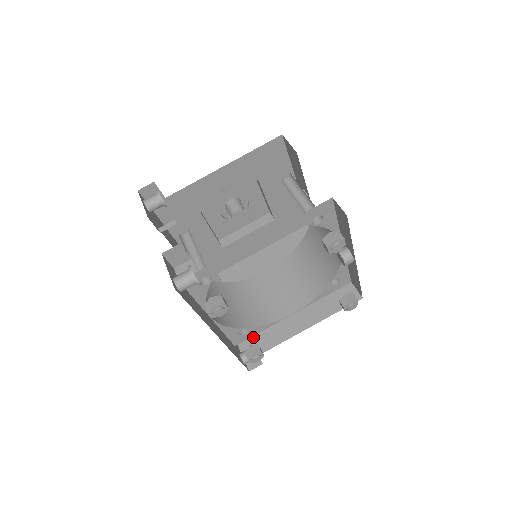
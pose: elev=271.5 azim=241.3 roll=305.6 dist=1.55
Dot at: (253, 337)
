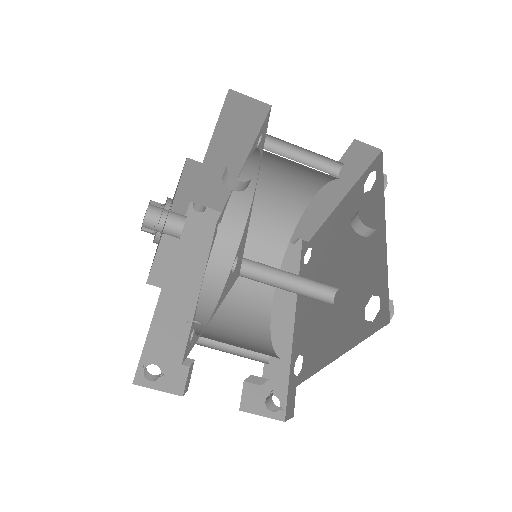
Dot at: occluded
